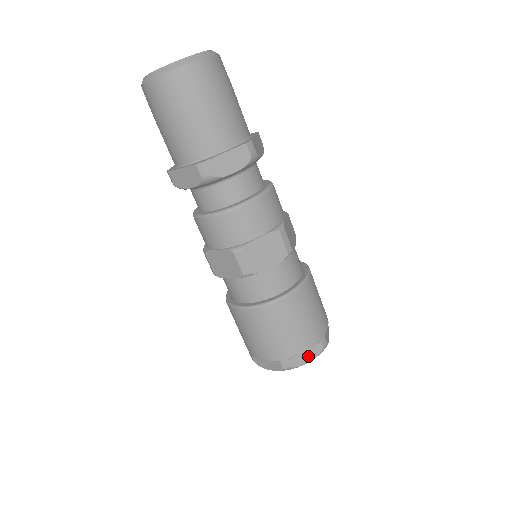
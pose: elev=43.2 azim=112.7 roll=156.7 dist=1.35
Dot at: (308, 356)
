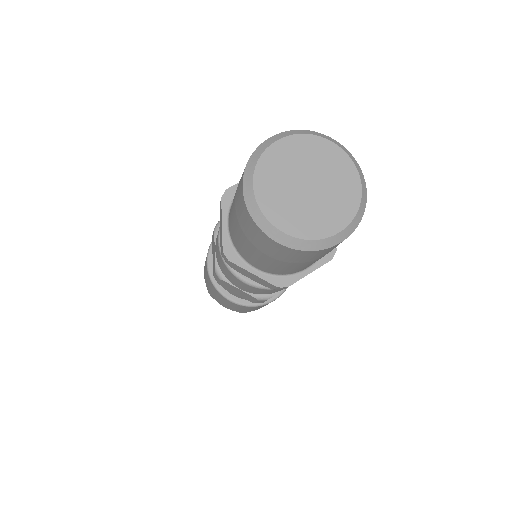
Dot at: occluded
